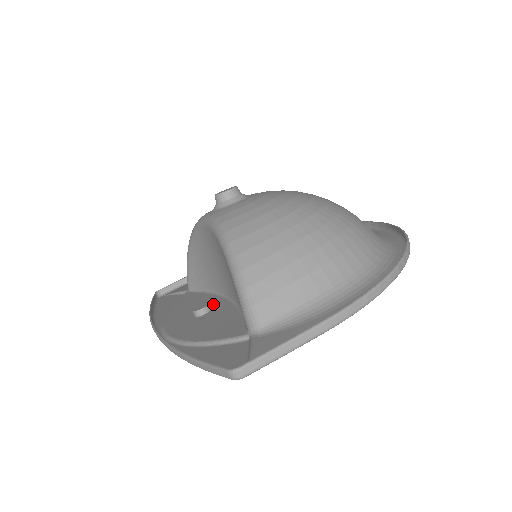
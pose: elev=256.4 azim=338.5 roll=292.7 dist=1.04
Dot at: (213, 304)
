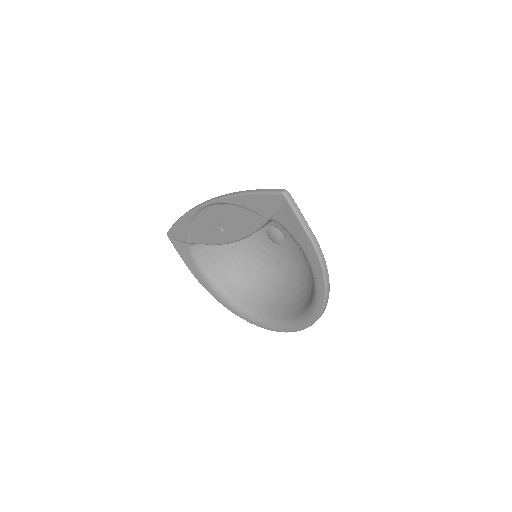
Dot at: (225, 236)
